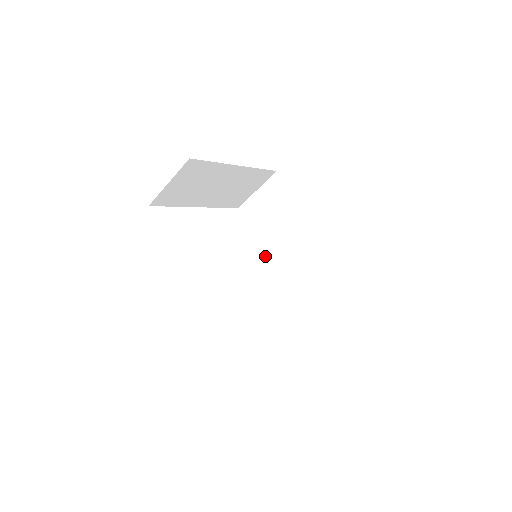
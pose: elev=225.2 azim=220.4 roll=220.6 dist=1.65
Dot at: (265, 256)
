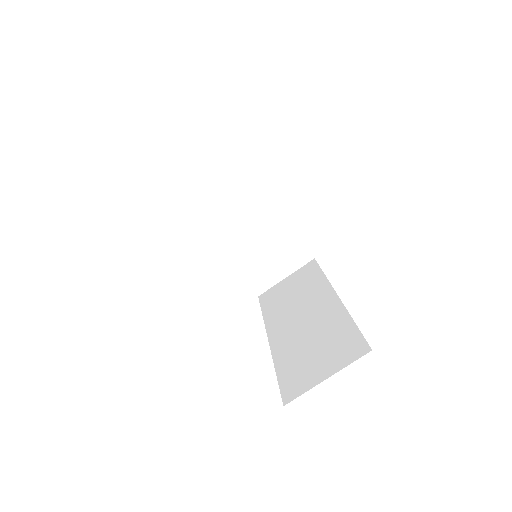
Dot at: (266, 330)
